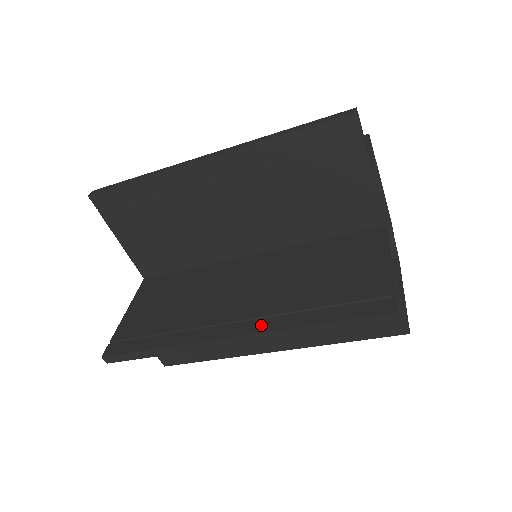
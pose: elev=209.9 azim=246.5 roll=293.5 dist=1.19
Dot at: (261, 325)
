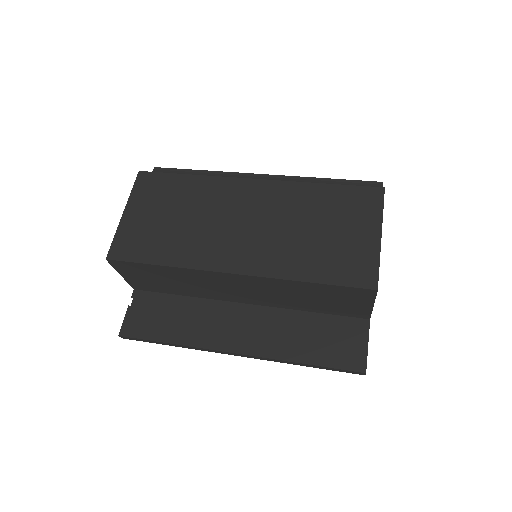
Dot at: occluded
